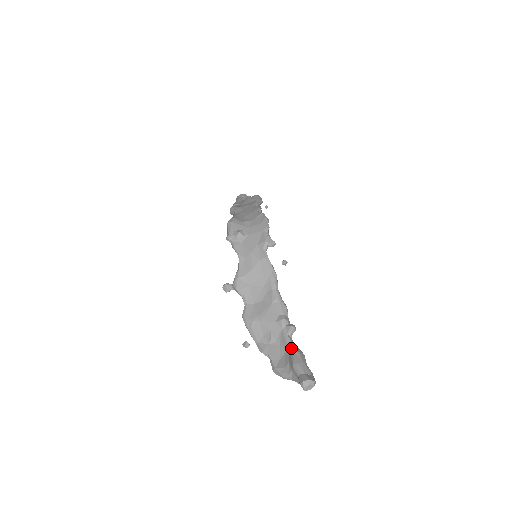
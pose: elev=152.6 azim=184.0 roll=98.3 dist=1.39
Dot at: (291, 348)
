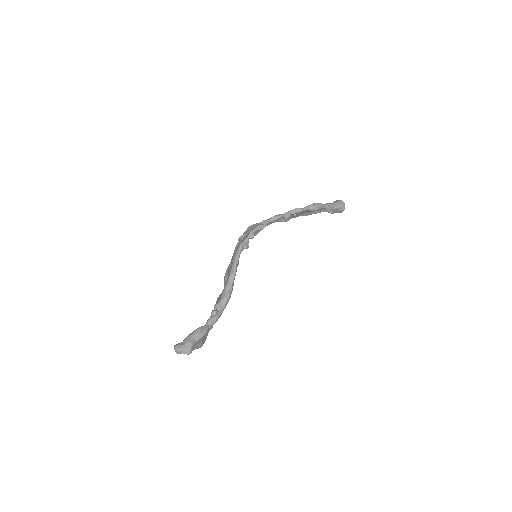
Dot at: (203, 326)
